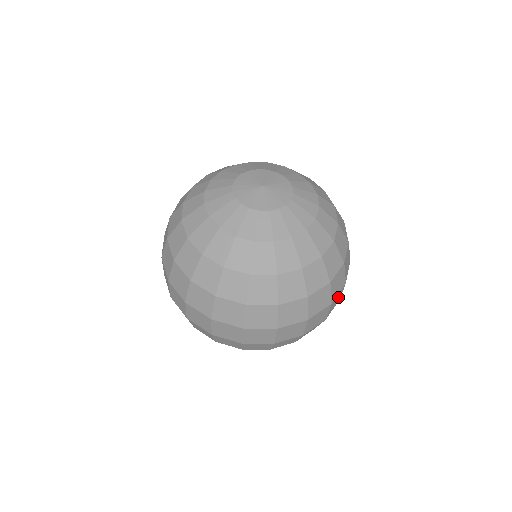
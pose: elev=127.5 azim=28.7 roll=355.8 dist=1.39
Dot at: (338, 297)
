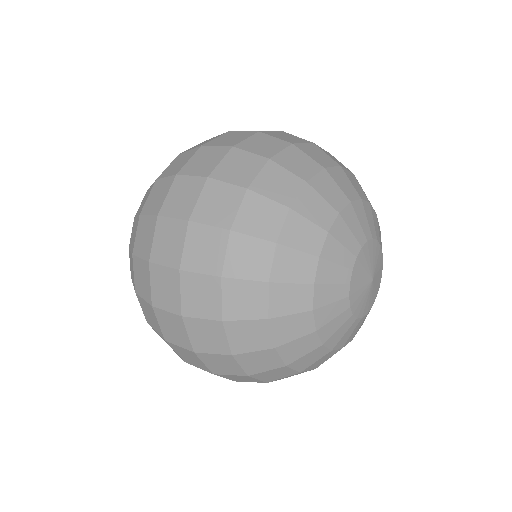
Dot at: occluded
